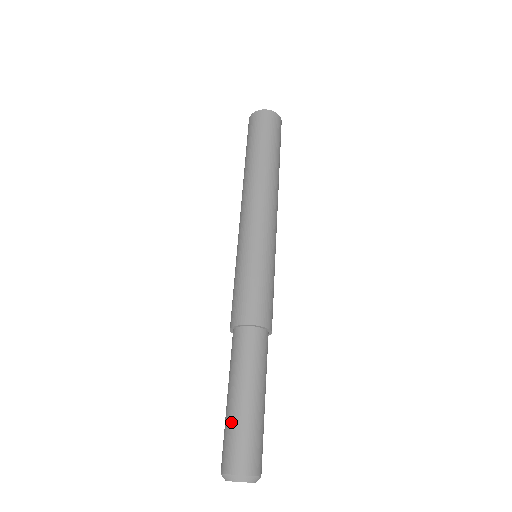
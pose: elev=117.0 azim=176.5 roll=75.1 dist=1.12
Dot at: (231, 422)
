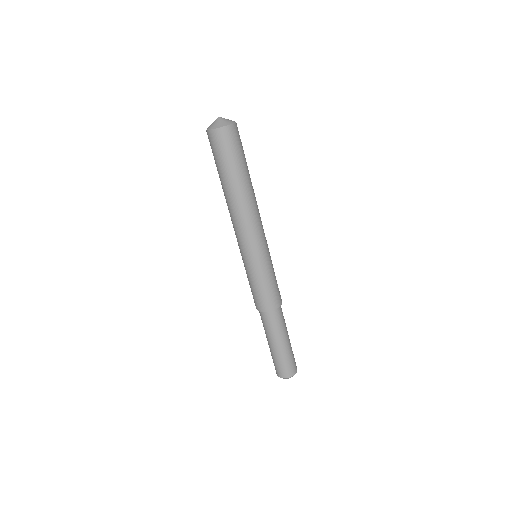
Dot at: (285, 357)
